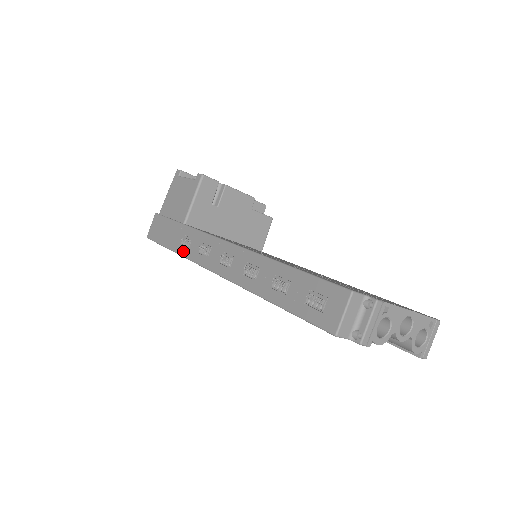
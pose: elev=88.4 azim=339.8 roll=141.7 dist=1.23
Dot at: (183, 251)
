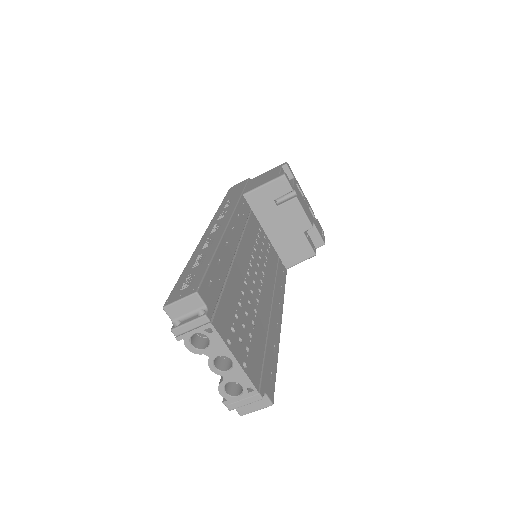
Dot at: (220, 208)
